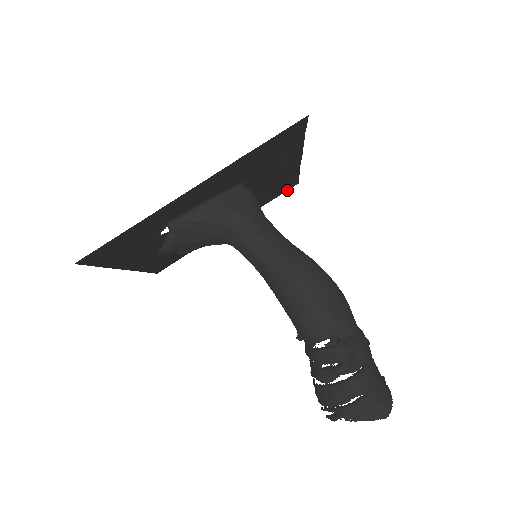
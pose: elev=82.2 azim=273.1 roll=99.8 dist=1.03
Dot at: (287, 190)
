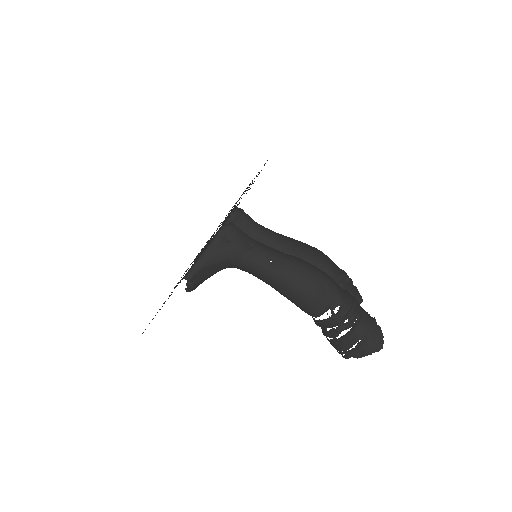
Dot at: occluded
